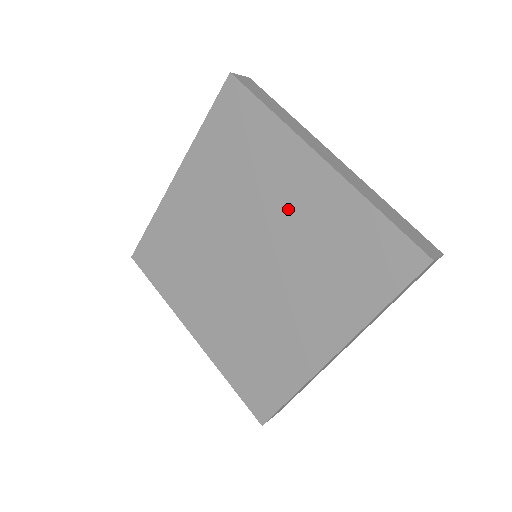
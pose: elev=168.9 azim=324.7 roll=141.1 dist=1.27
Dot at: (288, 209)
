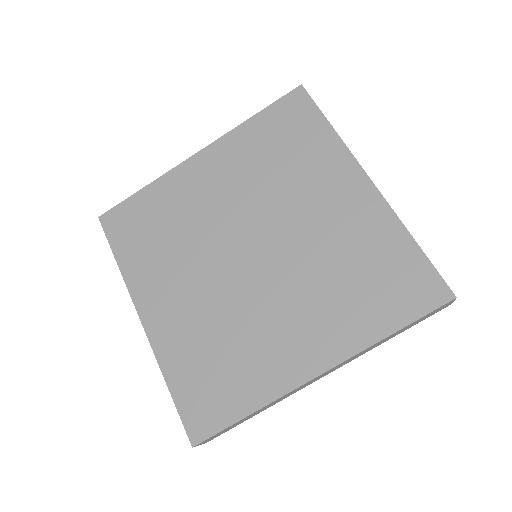
Dot at: (318, 215)
